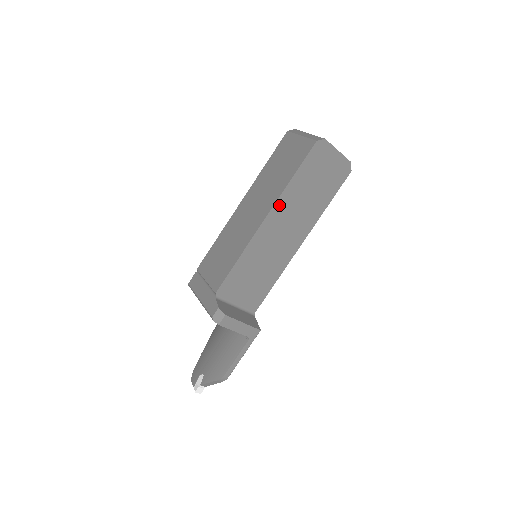
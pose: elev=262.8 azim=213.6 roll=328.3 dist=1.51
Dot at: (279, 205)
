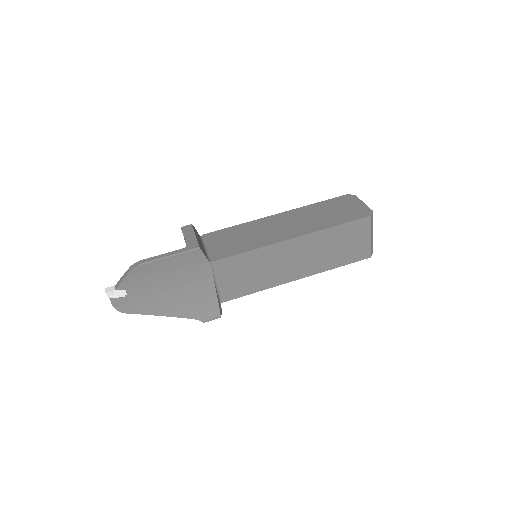
Dot at: (294, 212)
